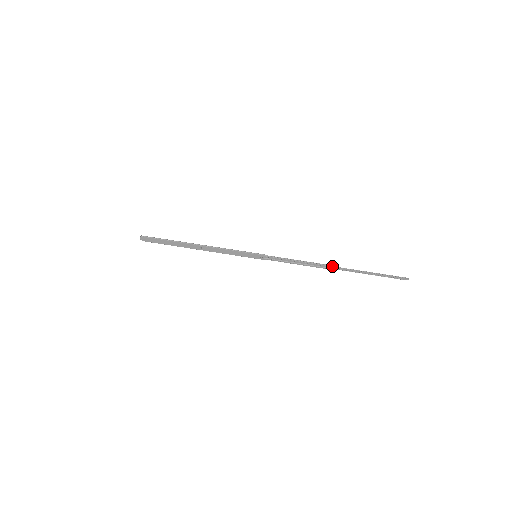
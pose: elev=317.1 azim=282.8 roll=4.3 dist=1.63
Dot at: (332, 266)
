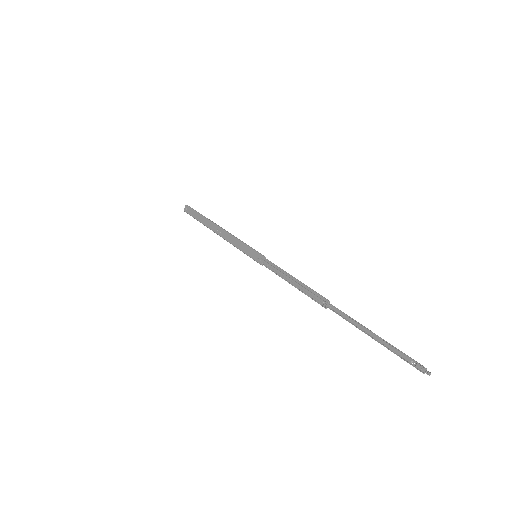
Dot at: (327, 299)
